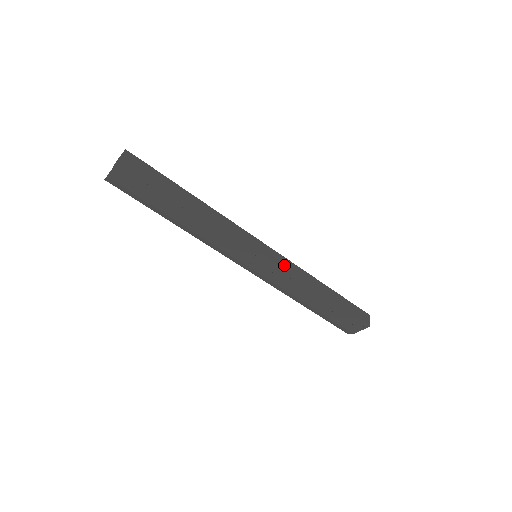
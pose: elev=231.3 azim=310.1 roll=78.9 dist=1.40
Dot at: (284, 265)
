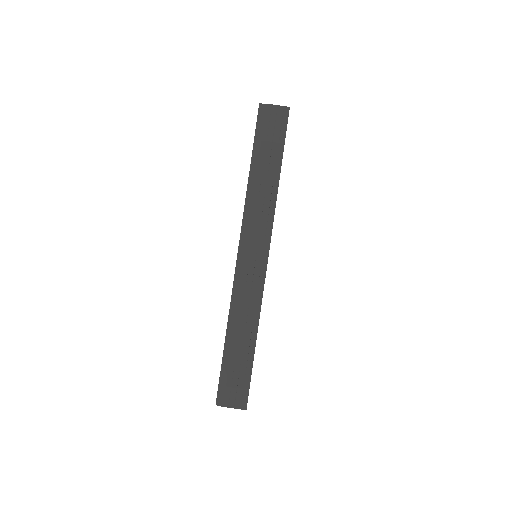
Dot at: (264, 283)
